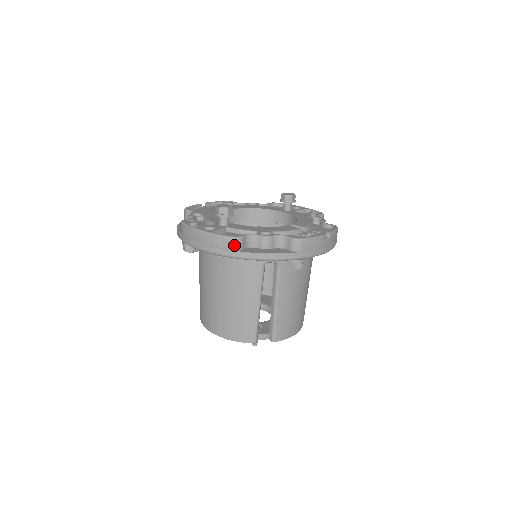
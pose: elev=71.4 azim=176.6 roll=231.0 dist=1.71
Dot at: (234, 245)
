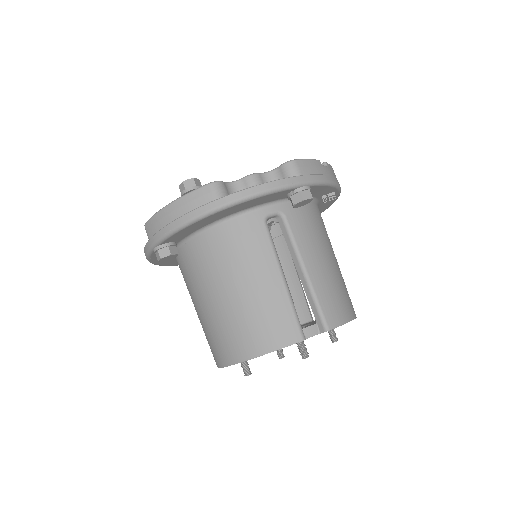
Dot at: (214, 192)
